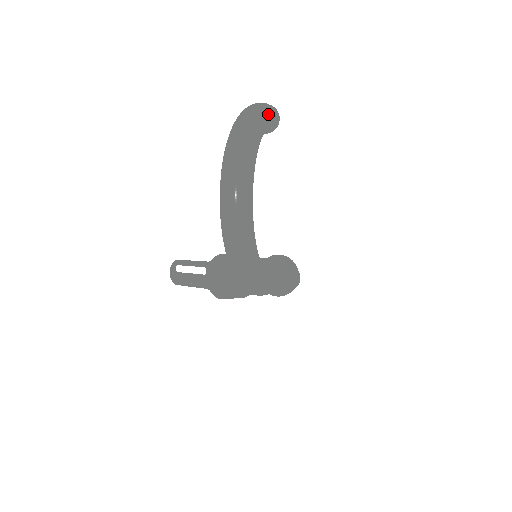
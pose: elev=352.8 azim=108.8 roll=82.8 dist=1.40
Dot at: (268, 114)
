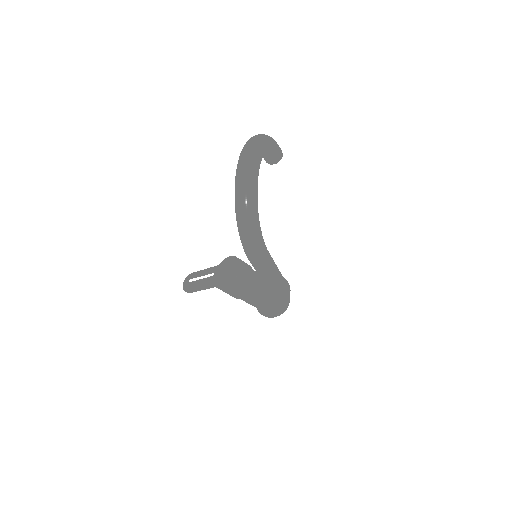
Dot at: (275, 142)
